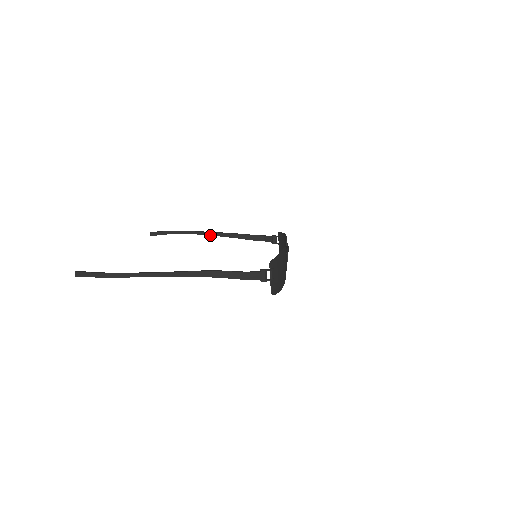
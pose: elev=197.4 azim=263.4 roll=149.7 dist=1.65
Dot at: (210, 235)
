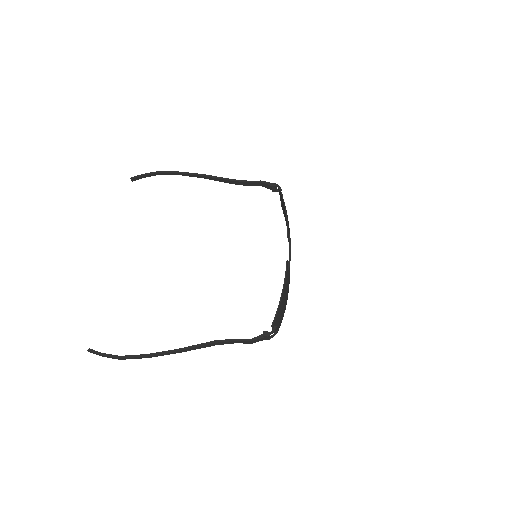
Dot at: (199, 177)
